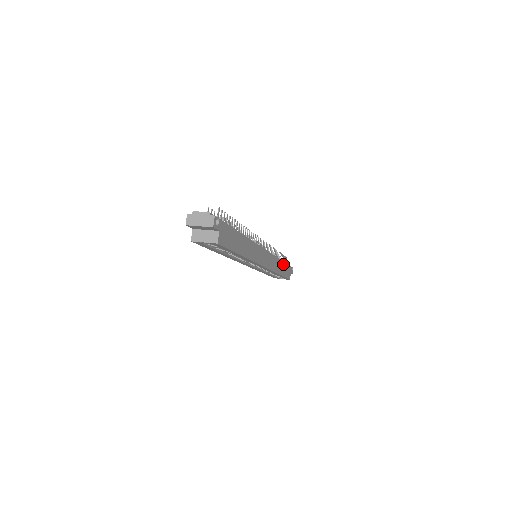
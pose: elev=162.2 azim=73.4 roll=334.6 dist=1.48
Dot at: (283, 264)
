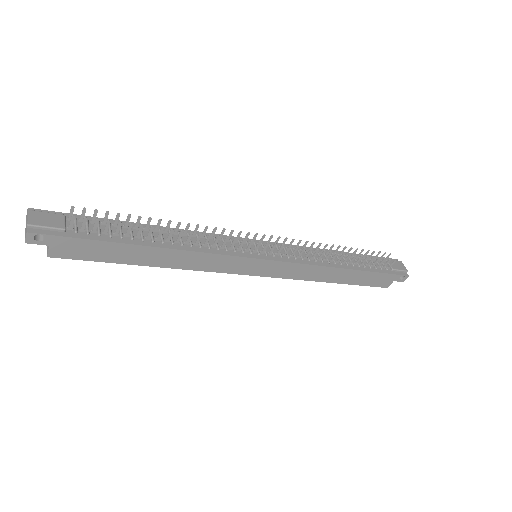
Dot at: (353, 272)
